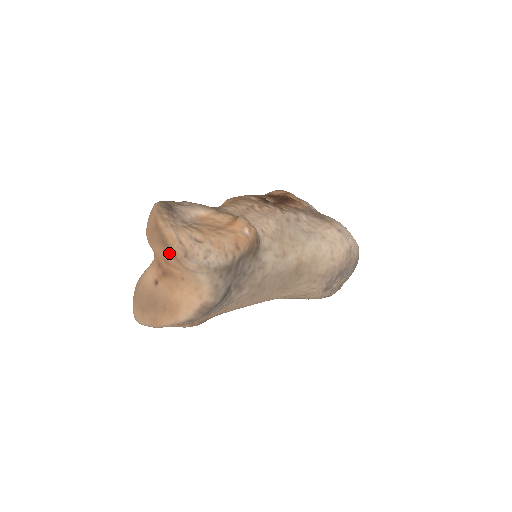
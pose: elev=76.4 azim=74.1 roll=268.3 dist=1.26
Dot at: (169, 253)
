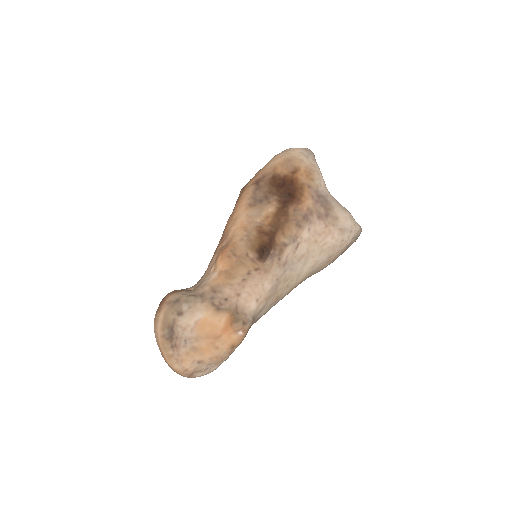
Dot at: occluded
